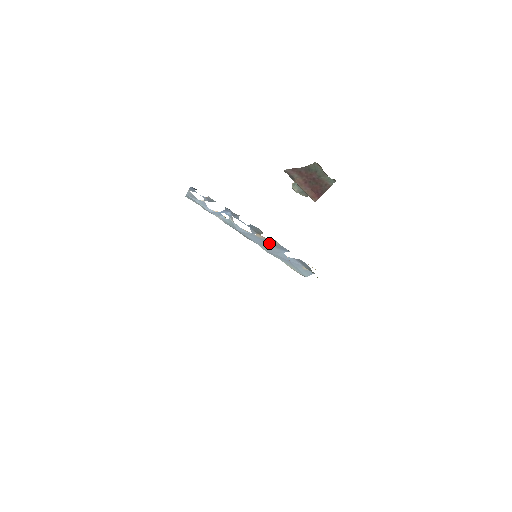
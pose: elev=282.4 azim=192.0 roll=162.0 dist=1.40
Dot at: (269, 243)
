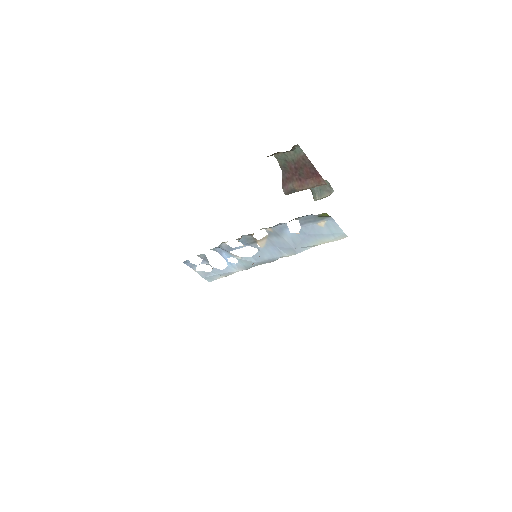
Dot at: (274, 240)
